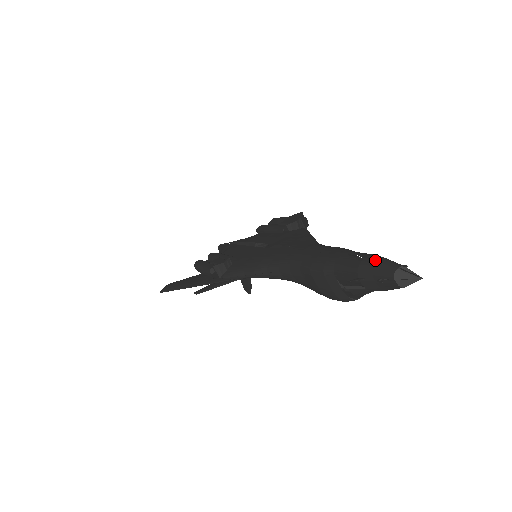
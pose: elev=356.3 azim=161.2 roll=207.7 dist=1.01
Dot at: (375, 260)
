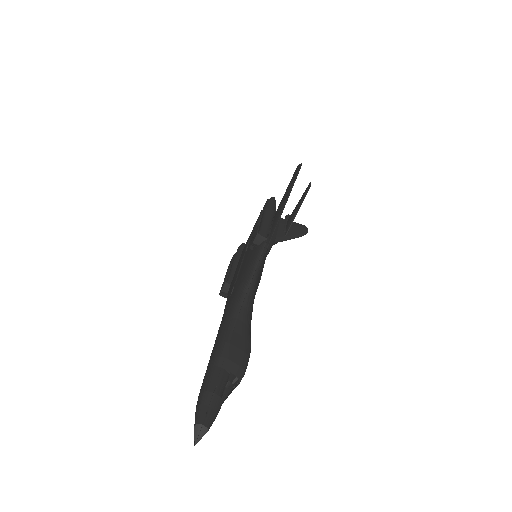
Dot at: (196, 405)
